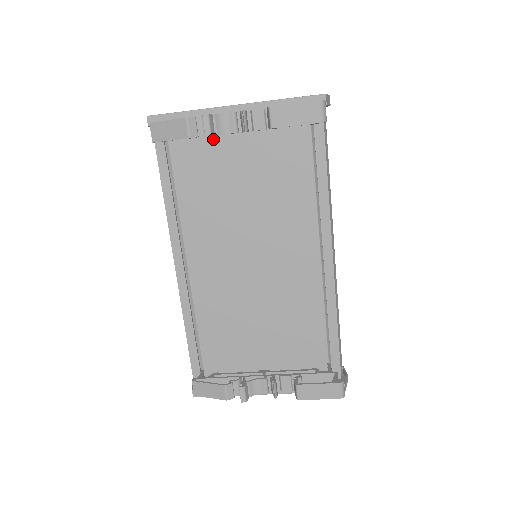
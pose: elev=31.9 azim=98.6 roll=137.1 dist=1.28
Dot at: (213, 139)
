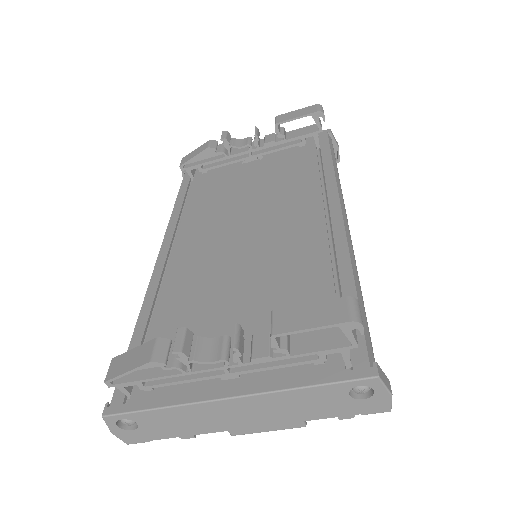
Dot at: (231, 168)
